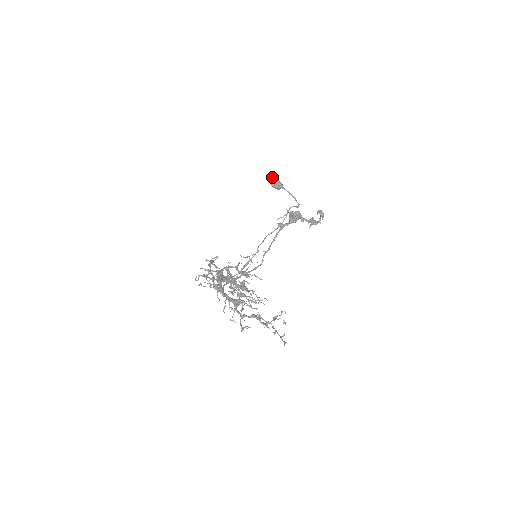
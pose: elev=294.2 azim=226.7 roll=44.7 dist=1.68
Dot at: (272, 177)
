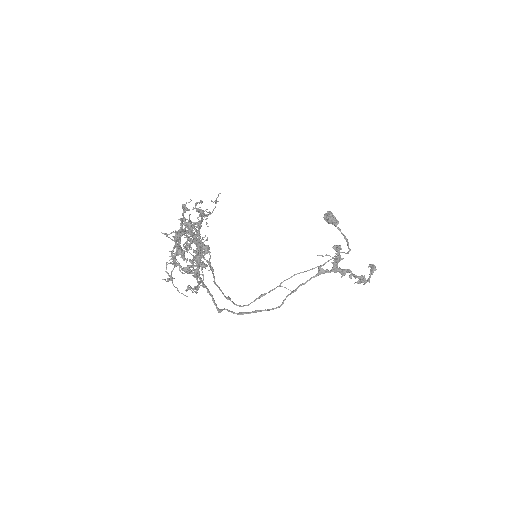
Dot at: occluded
